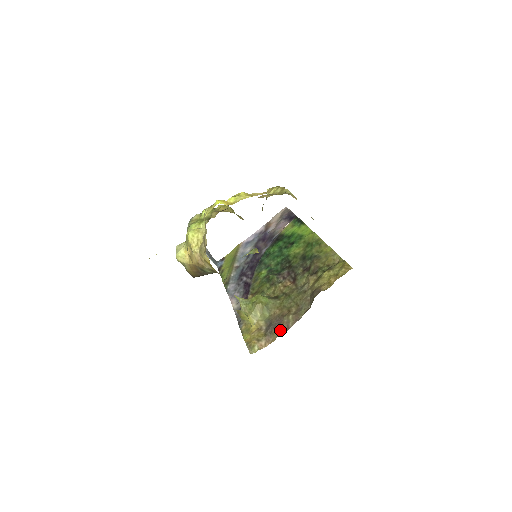
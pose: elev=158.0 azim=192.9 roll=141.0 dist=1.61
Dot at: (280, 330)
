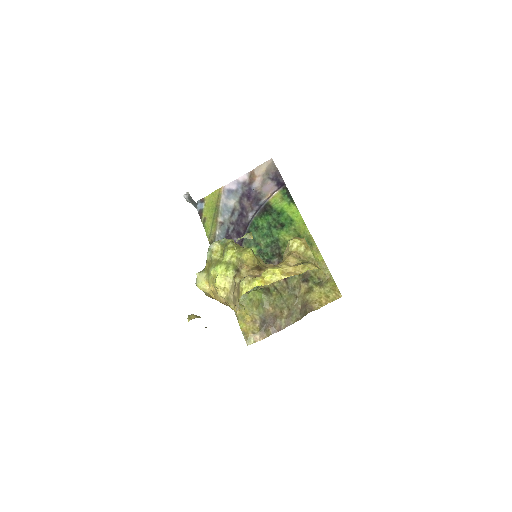
Dot at: (273, 330)
